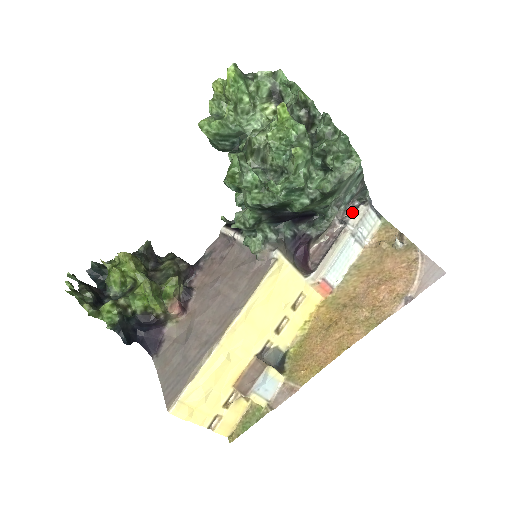
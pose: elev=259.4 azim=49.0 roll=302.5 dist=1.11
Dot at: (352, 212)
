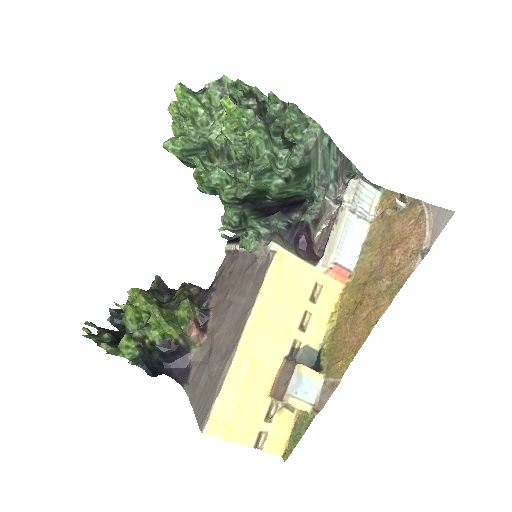
Dot at: occluded
